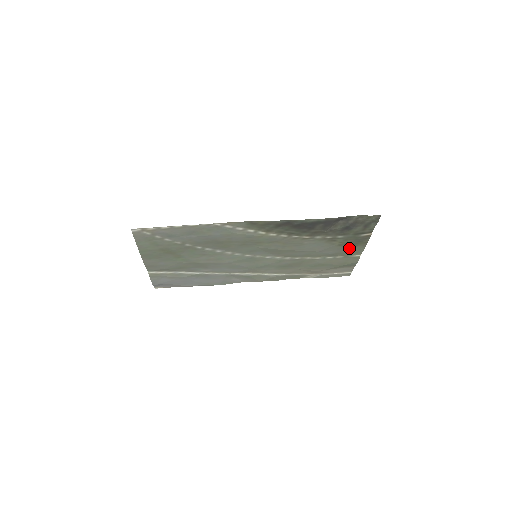
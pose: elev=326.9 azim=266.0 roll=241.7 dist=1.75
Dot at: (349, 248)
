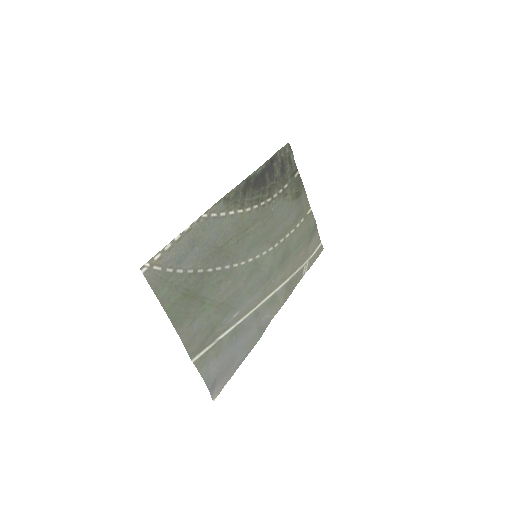
Dot at: (299, 202)
